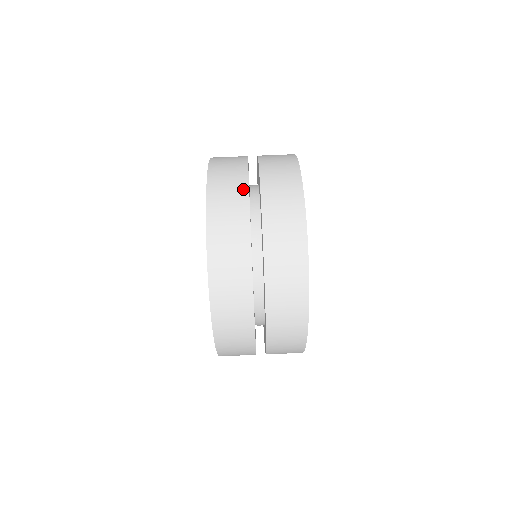
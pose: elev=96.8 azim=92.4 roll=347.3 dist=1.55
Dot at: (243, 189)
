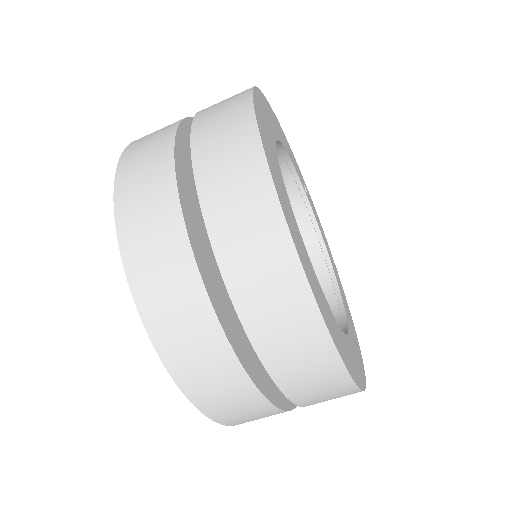
Dot at: (210, 327)
